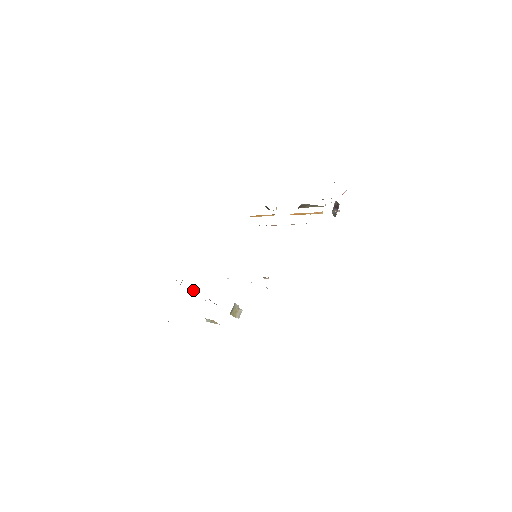
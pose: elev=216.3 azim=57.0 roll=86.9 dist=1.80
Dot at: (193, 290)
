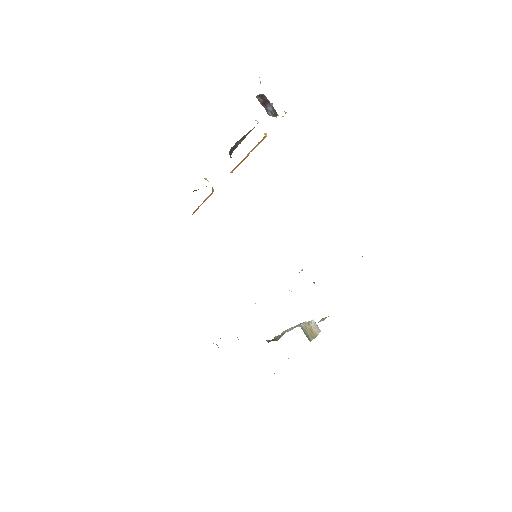
Dot at: occluded
